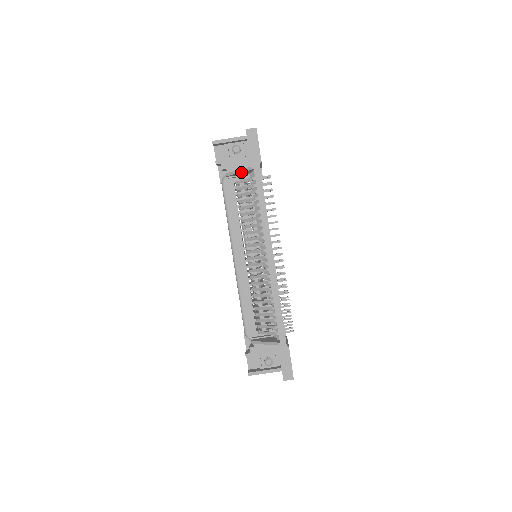
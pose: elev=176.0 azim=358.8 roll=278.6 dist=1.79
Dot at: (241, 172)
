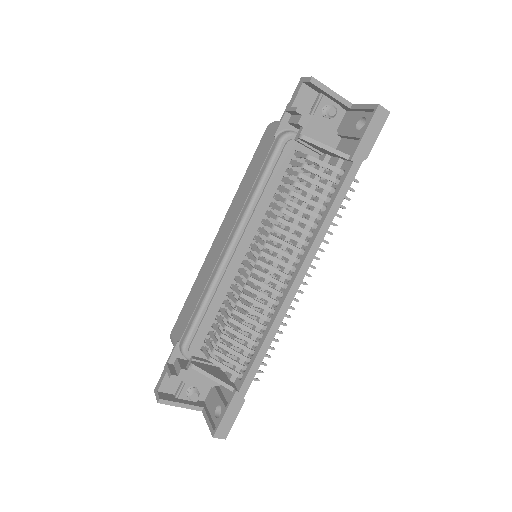
Dot at: (328, 150)
